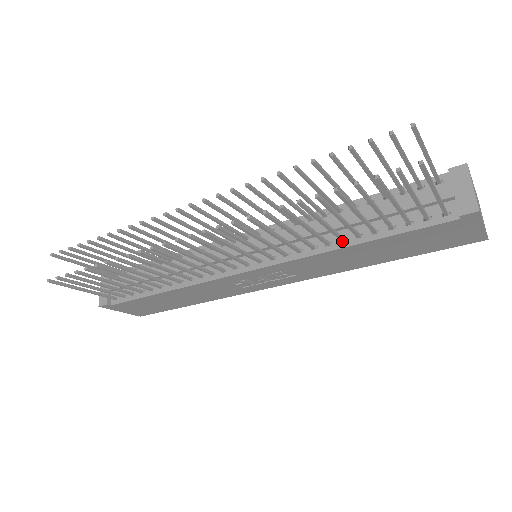
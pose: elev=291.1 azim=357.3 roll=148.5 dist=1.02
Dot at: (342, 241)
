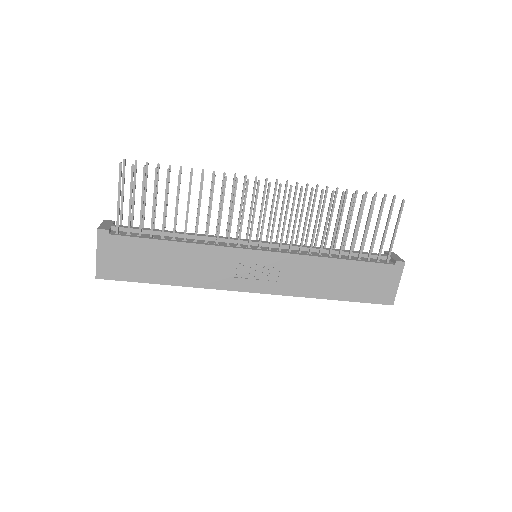
Dot at: (329, 255)
